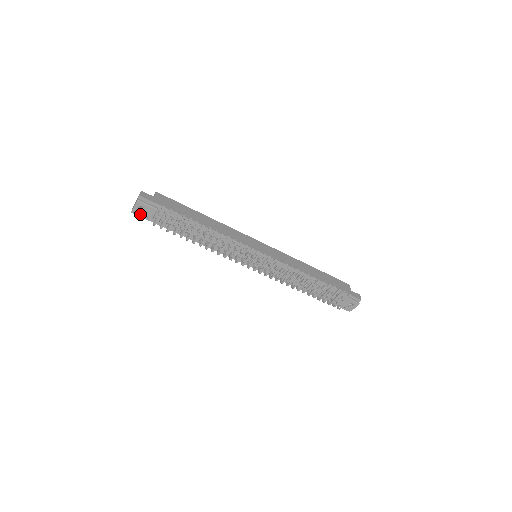
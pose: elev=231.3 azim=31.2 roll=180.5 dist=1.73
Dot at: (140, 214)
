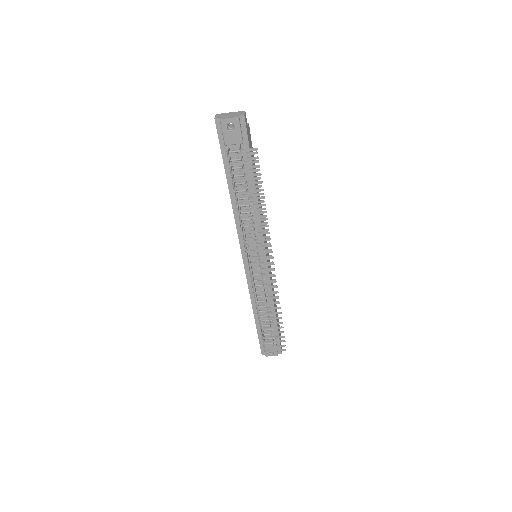
Dot at: (220, 129)
